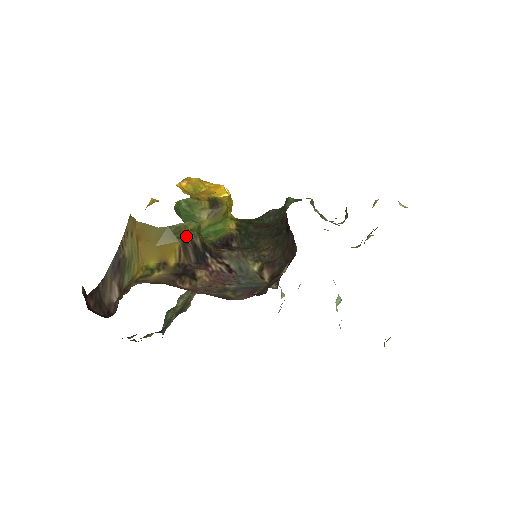
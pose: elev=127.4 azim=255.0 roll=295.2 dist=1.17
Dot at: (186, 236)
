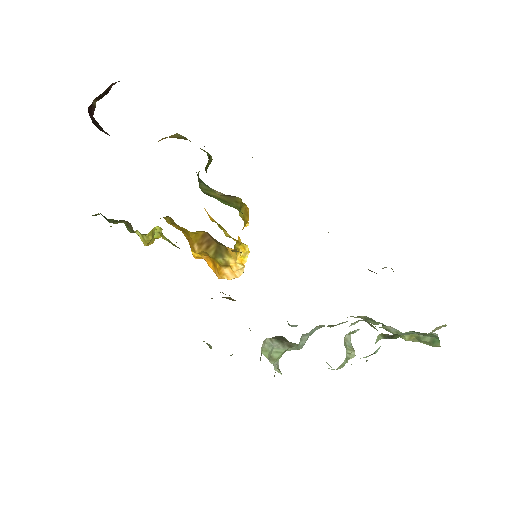
Dot at: occluded
